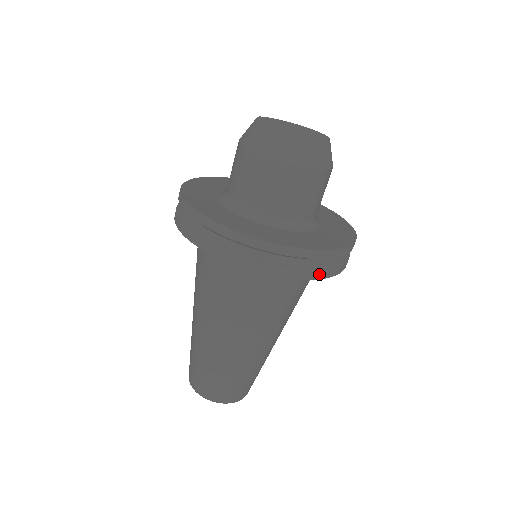
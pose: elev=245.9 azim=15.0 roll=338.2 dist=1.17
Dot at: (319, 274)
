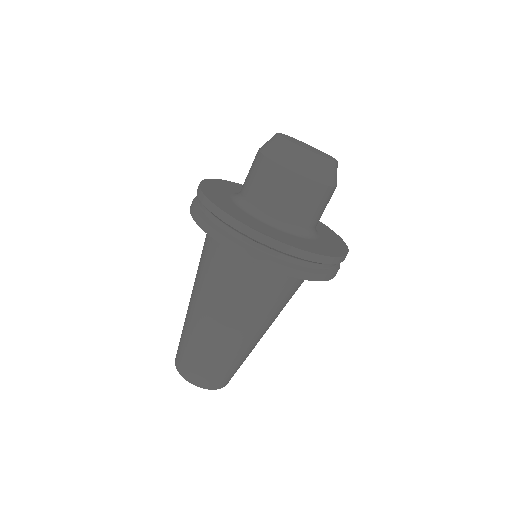
Dot at: (305, 275)
